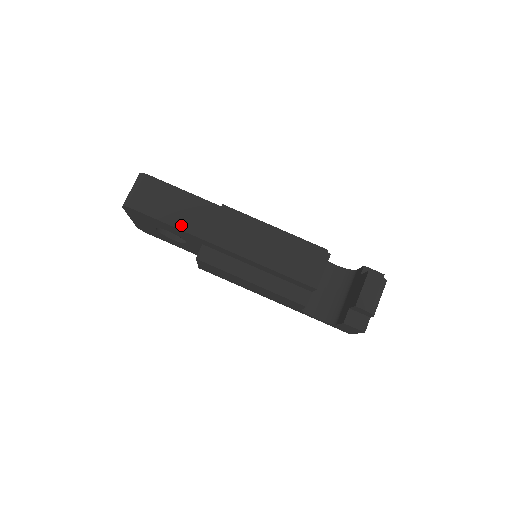
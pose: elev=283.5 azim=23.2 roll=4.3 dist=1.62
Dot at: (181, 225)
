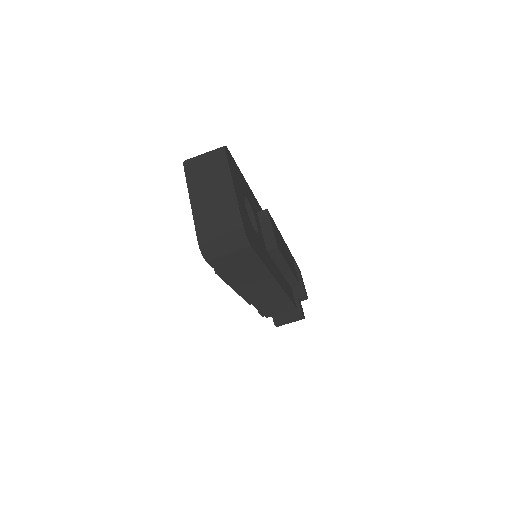
Dot at: (232, 280)
